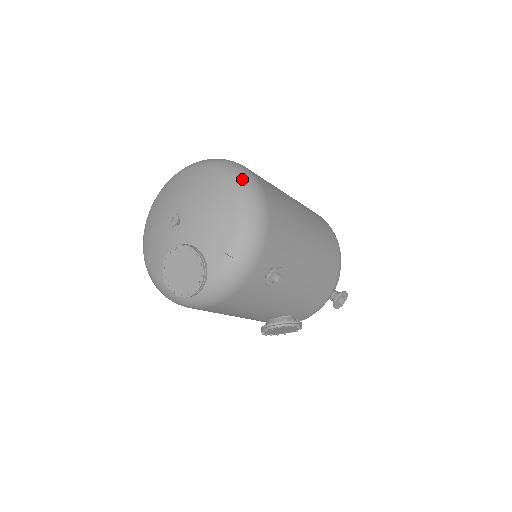
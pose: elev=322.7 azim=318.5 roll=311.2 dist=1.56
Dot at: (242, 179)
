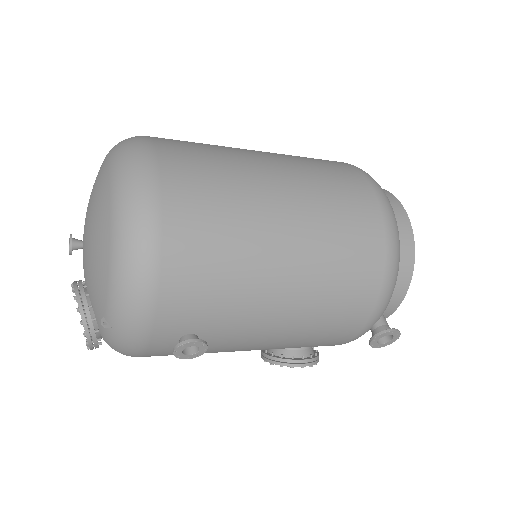
Dot at: (125, 204)
